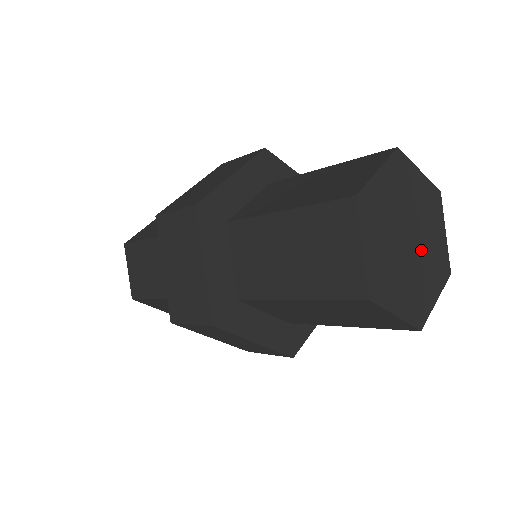
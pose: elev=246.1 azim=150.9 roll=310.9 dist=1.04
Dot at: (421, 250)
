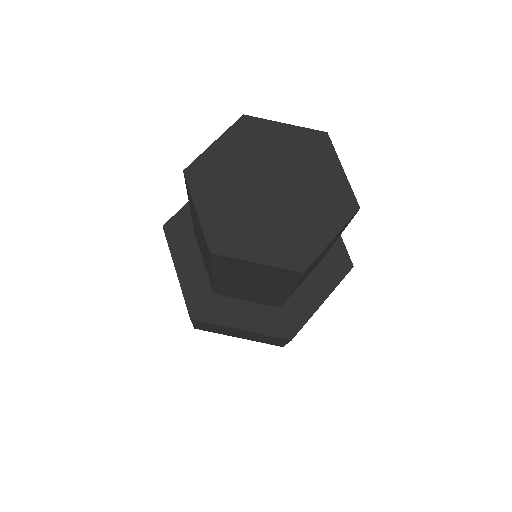
Dot at: (279, 211)
